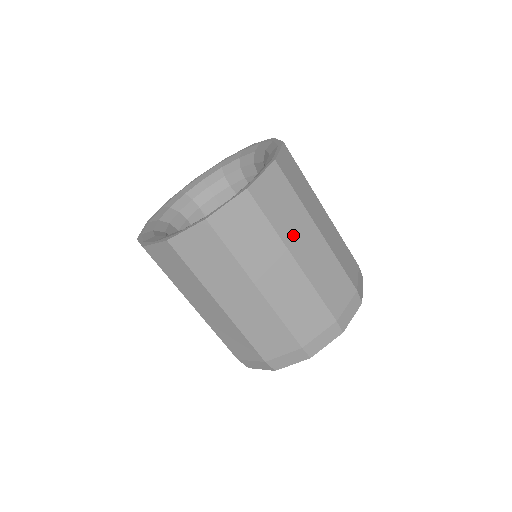
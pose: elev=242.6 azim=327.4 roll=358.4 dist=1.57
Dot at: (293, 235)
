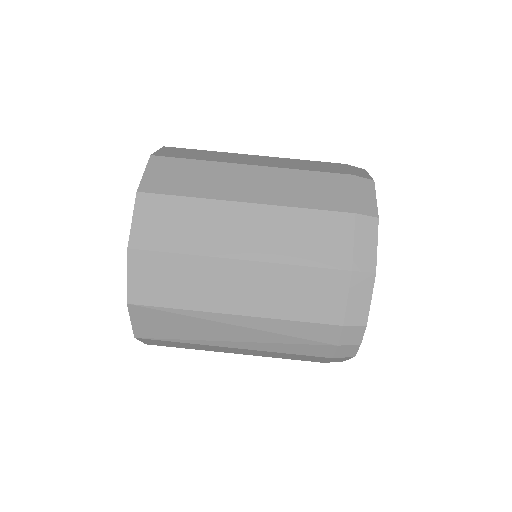
Dot at: occluded
